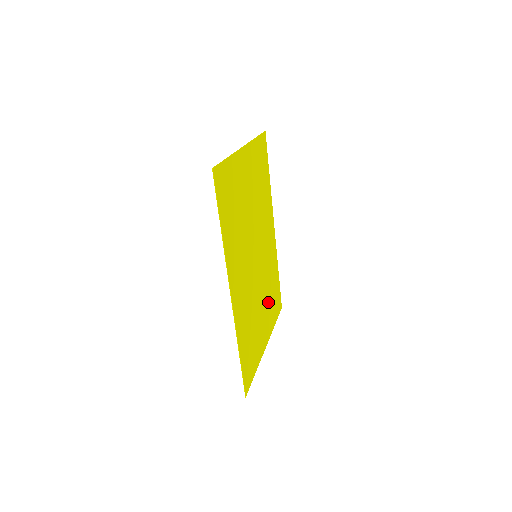
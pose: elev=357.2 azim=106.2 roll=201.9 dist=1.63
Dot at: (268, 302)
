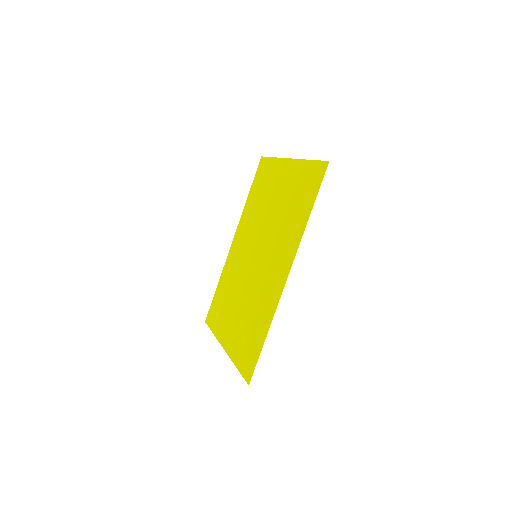
Dot at: (228, 307)
